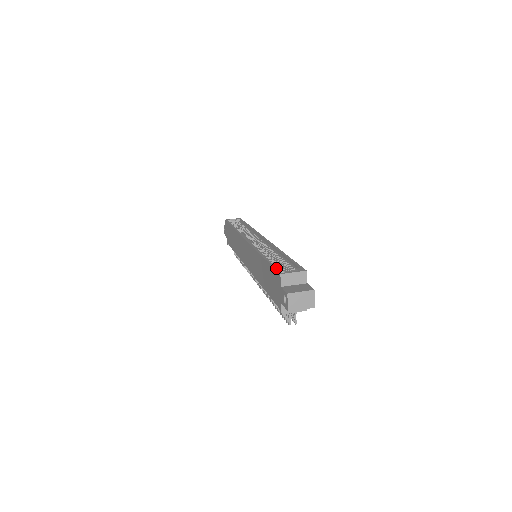
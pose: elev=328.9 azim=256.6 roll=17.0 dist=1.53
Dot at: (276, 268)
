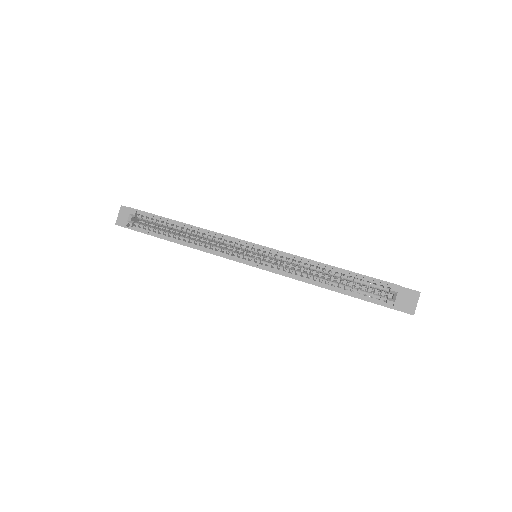
Dot at: (377, 303)
